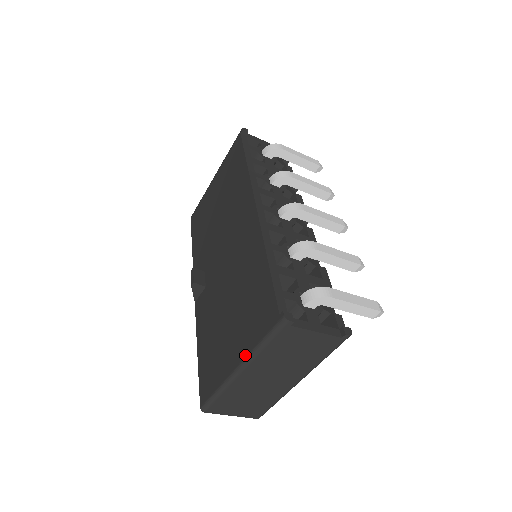
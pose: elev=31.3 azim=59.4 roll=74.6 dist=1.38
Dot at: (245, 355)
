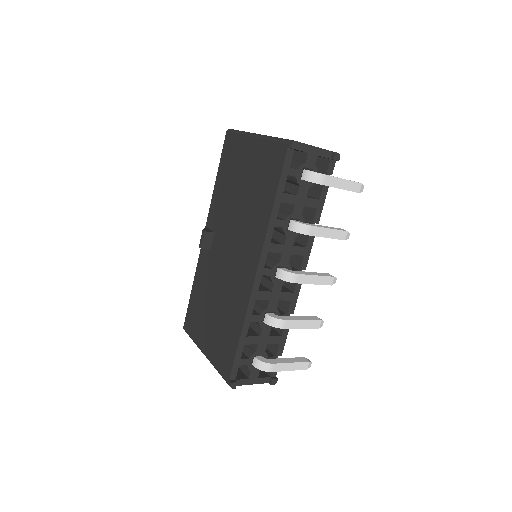
Dot at: (209, 358)
